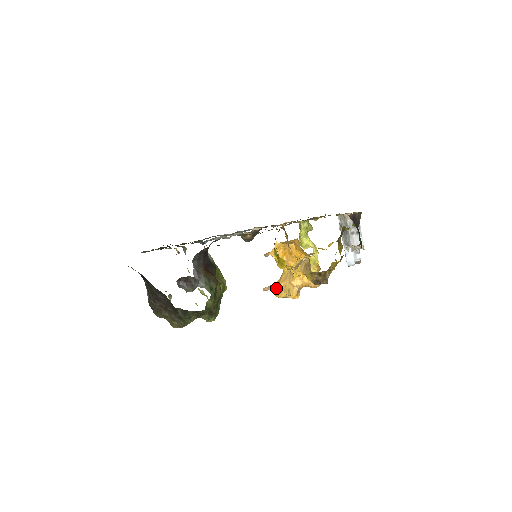
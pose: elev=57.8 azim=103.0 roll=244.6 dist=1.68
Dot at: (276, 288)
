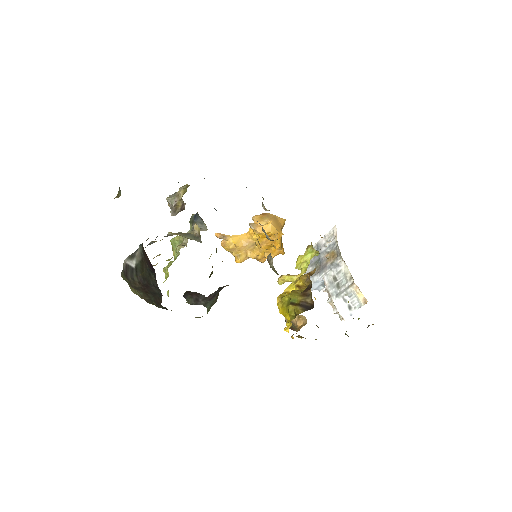
Dot at: (229, 243)
